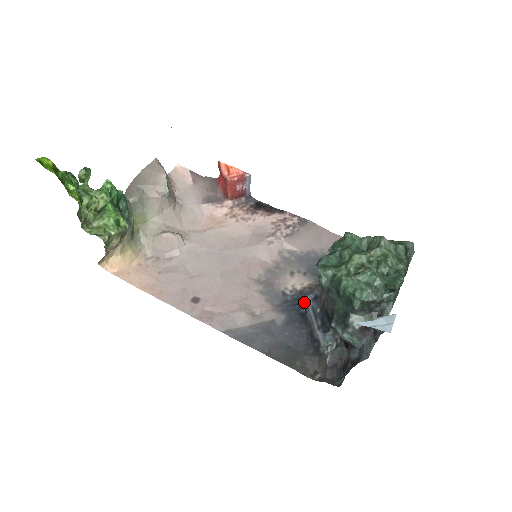
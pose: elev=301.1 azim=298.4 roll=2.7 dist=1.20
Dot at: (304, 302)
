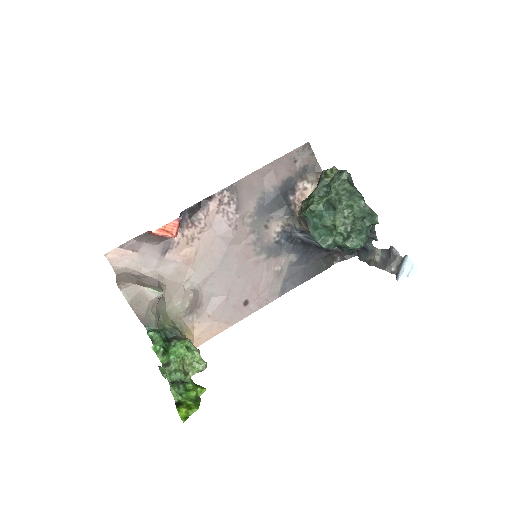
Dot at: (295, 237)
